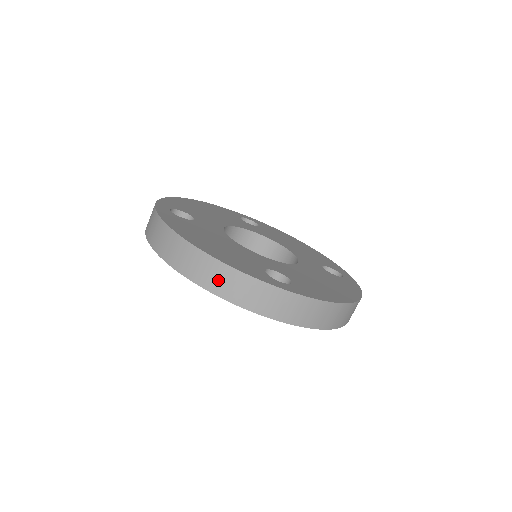
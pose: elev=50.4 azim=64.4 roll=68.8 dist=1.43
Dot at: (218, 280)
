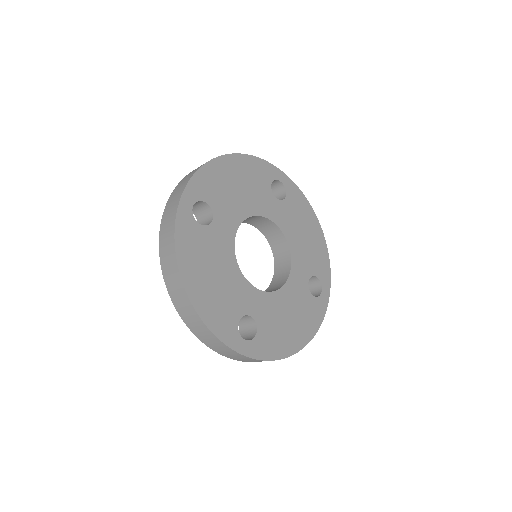
Dot at: (195, 325)
